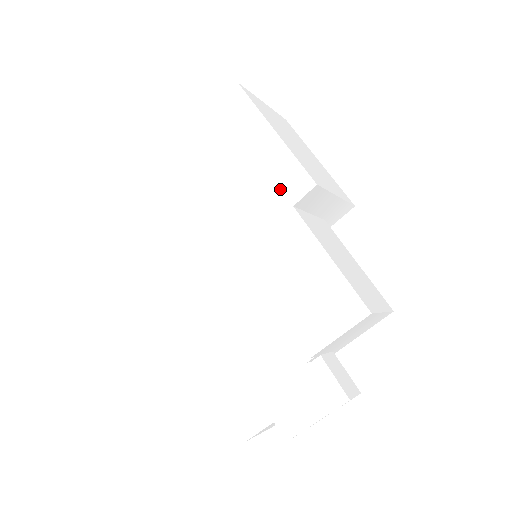
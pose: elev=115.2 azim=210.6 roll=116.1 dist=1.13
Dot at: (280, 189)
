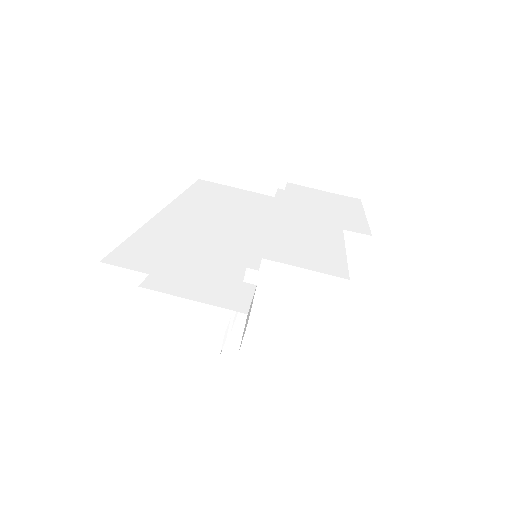
Dot at: (342, 223)
